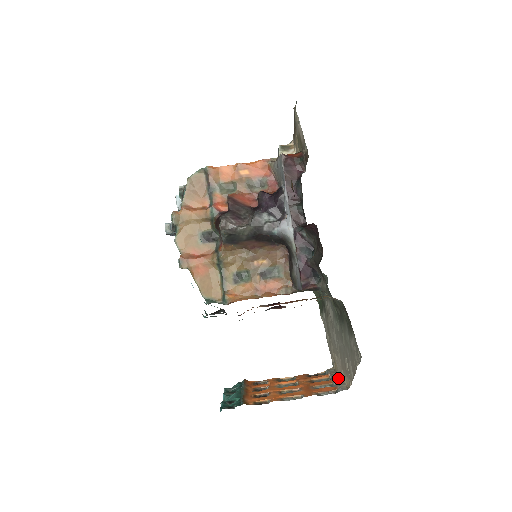
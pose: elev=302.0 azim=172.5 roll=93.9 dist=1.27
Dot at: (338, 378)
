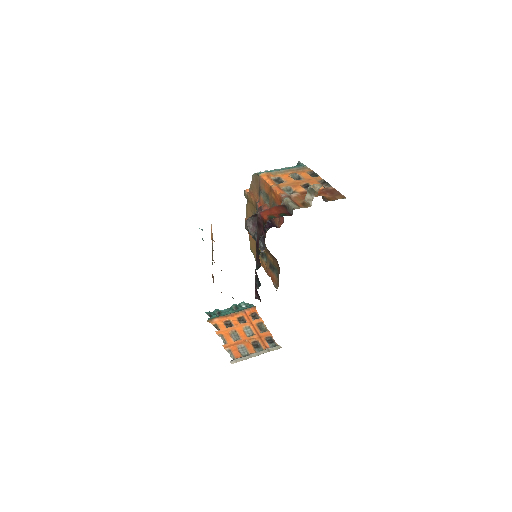
Dot at: (254, 355)
